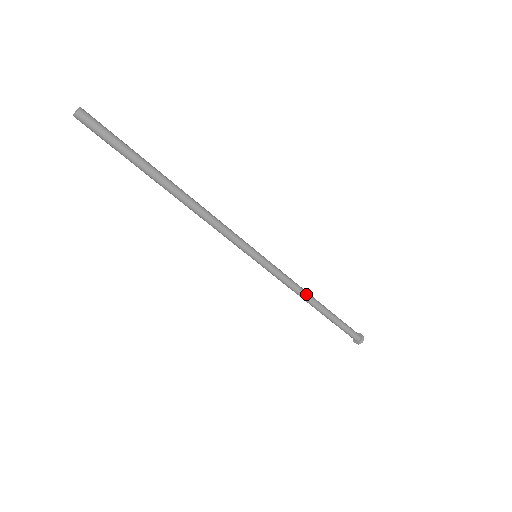
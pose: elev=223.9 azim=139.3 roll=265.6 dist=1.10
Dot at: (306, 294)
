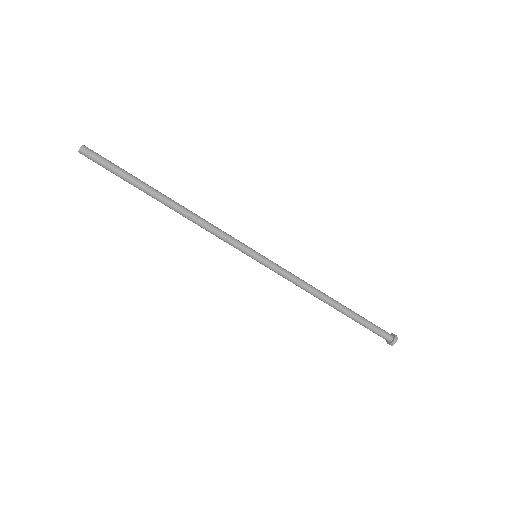
Dot at: (317, 290)
